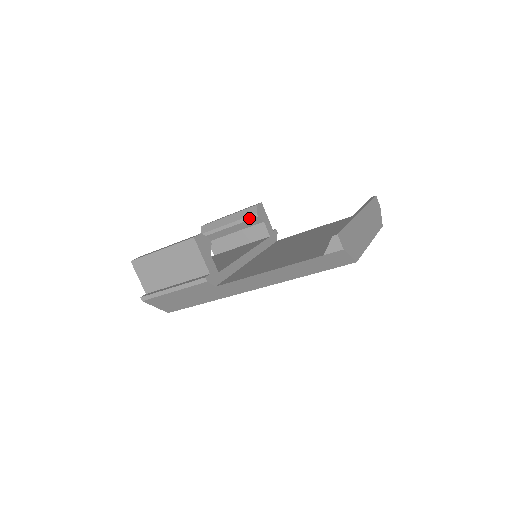
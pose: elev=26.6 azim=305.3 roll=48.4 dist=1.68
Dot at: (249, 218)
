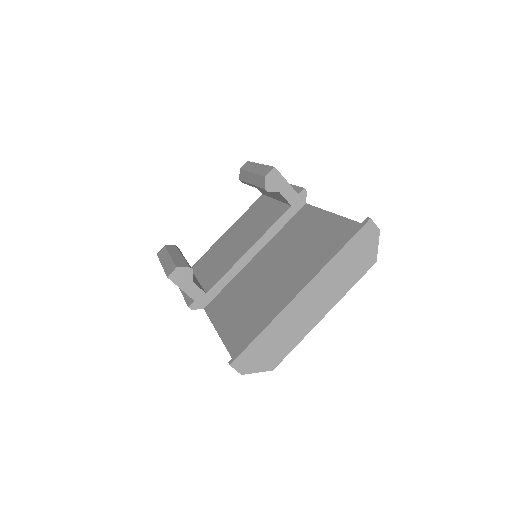
Dot at: (262, 189)
